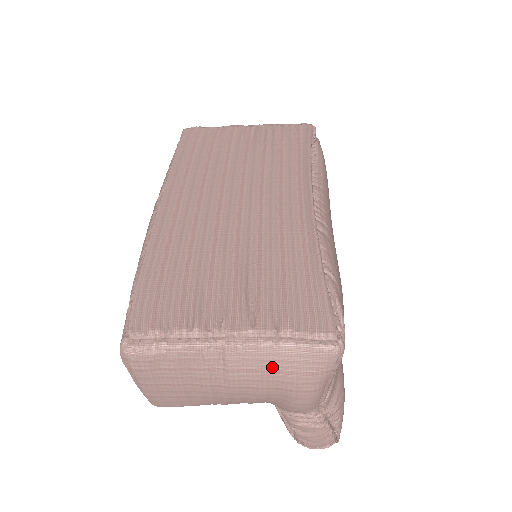
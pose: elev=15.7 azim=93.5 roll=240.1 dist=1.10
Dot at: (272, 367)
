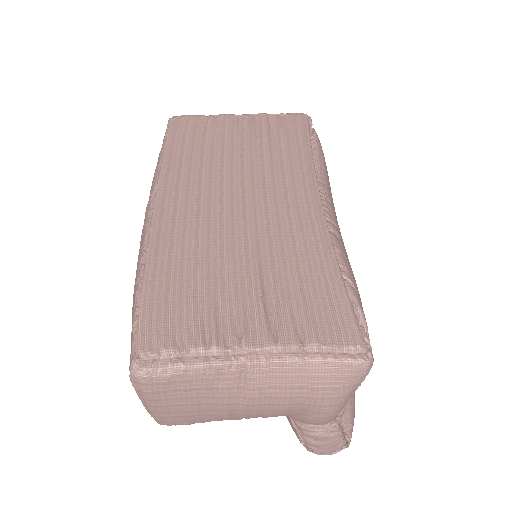
Dot at: (297, 383)
